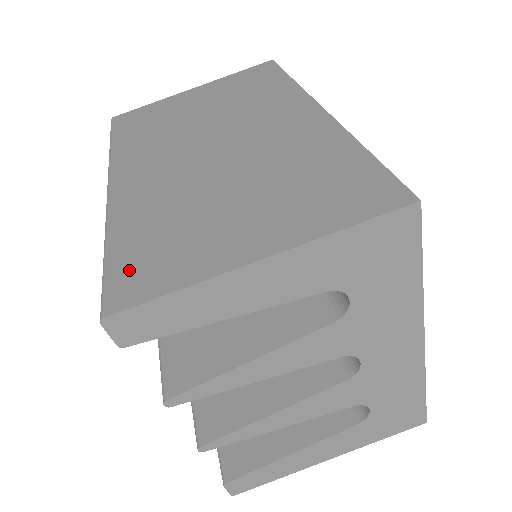
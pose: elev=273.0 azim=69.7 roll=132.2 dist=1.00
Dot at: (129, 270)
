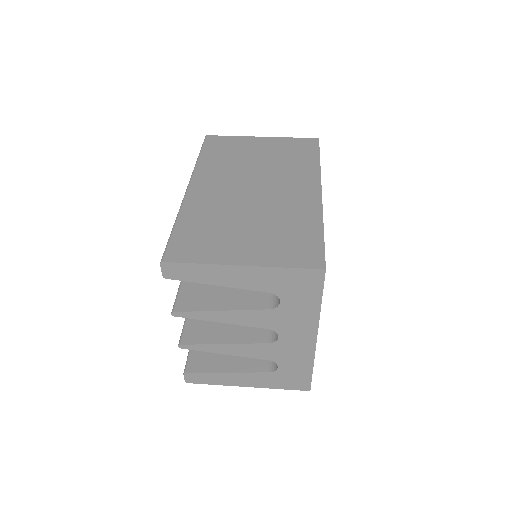
Dot at: (182, 243)
